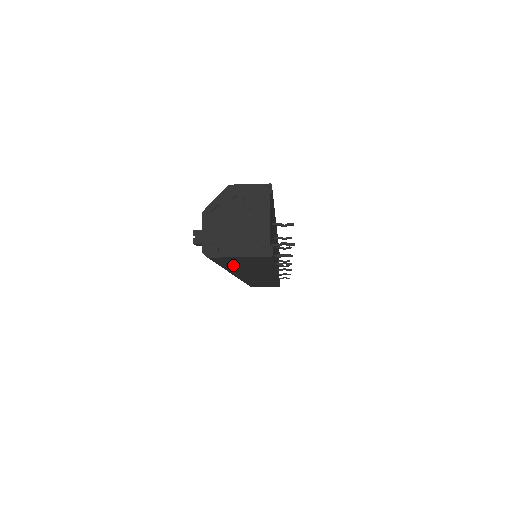
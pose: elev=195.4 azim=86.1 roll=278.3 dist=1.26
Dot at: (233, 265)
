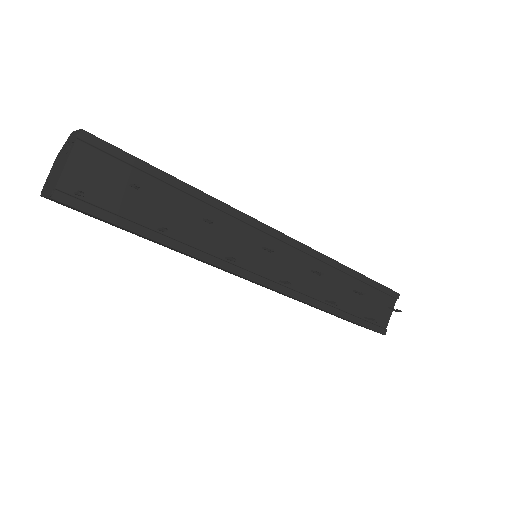
Dot at: (113, 225)
